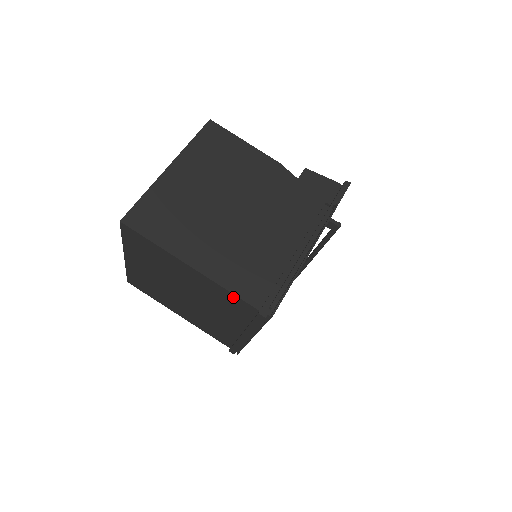
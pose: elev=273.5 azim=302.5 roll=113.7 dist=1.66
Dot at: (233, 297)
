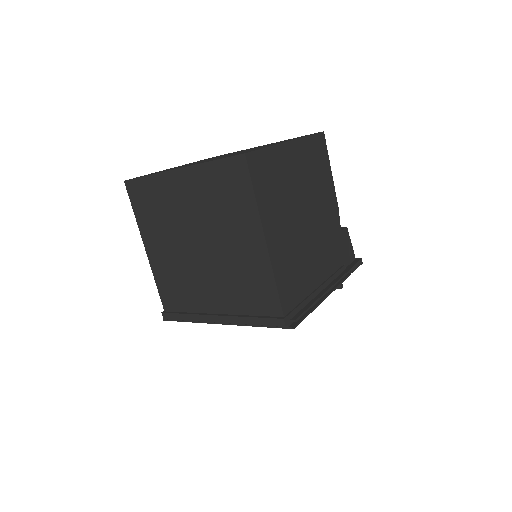
Dot at: (271, 290)
